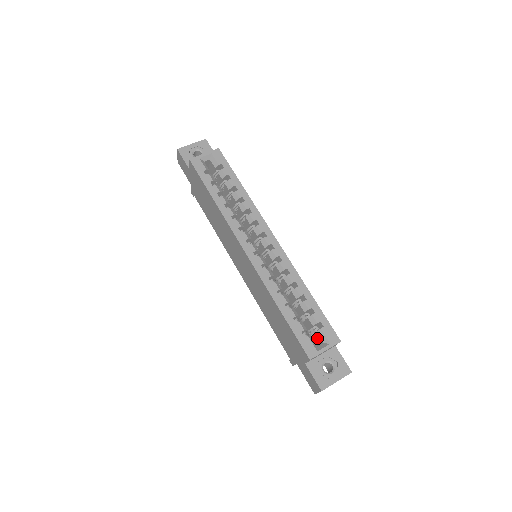
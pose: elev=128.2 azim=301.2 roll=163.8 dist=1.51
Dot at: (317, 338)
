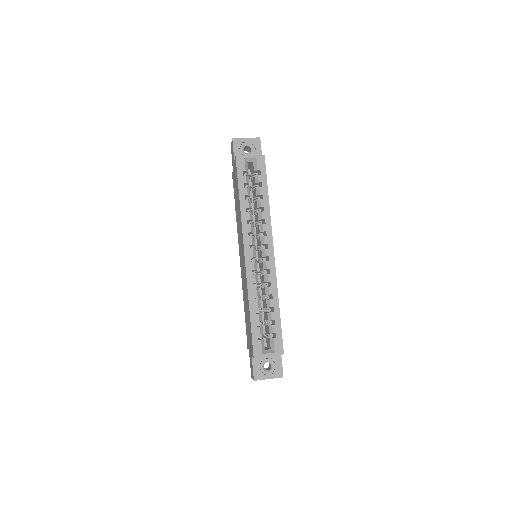
Dot at: (269, 342)
